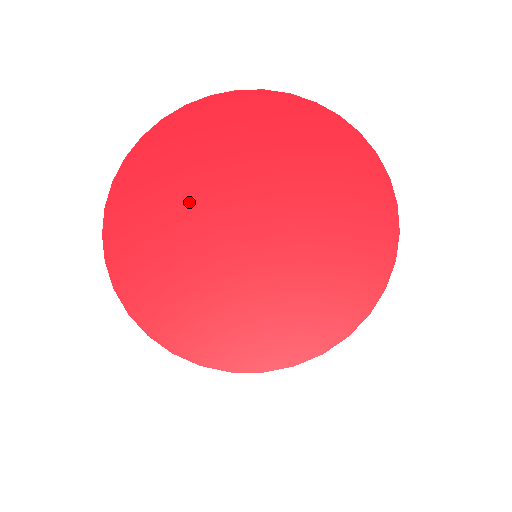
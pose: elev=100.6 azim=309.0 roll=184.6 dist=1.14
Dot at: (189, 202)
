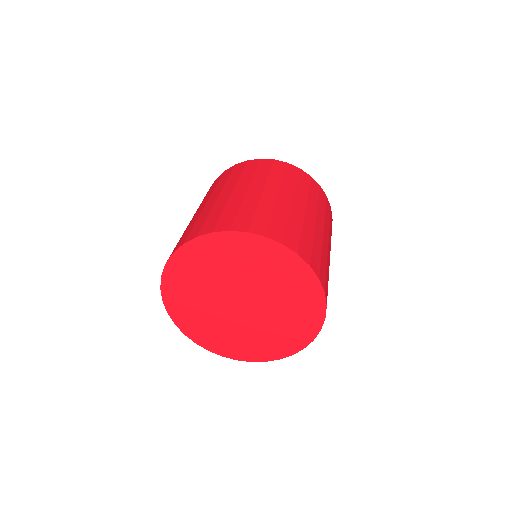
Dot at: (215, 317)
